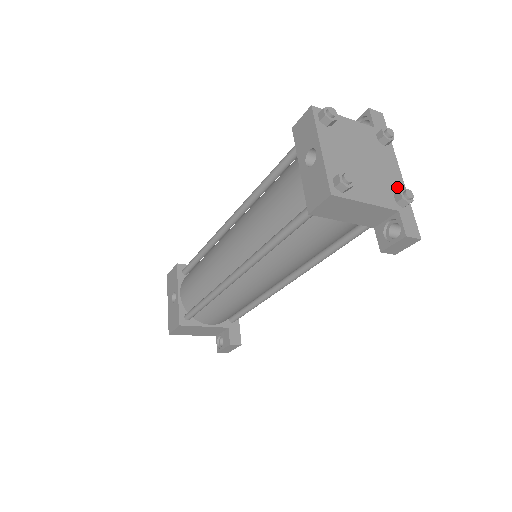
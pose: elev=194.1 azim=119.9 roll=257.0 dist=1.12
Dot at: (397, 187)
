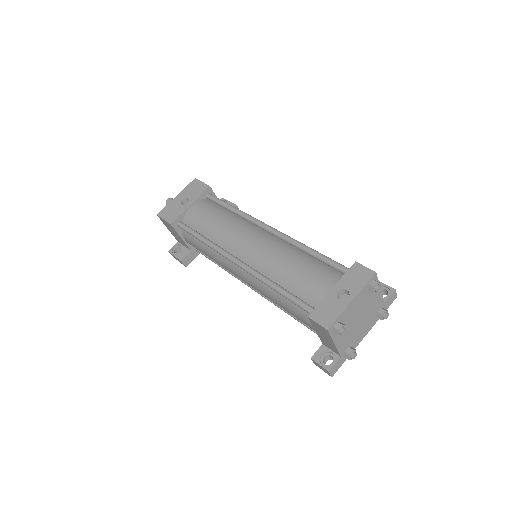
Dot at: (355, 343)
